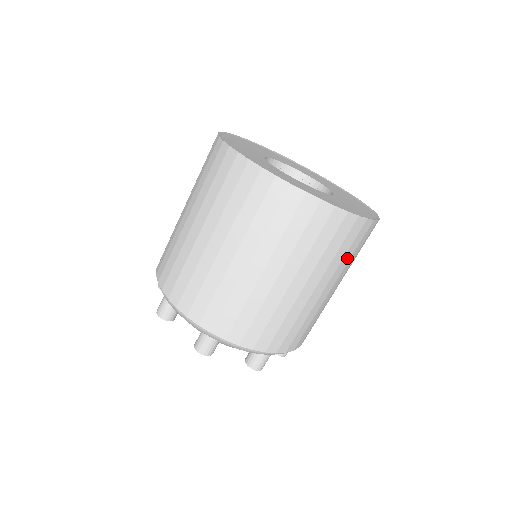
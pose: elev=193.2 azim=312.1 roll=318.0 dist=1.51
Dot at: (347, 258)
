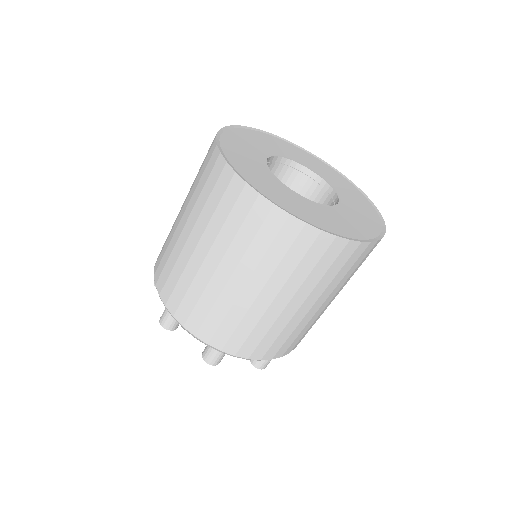
Dot at: (303, 272)
